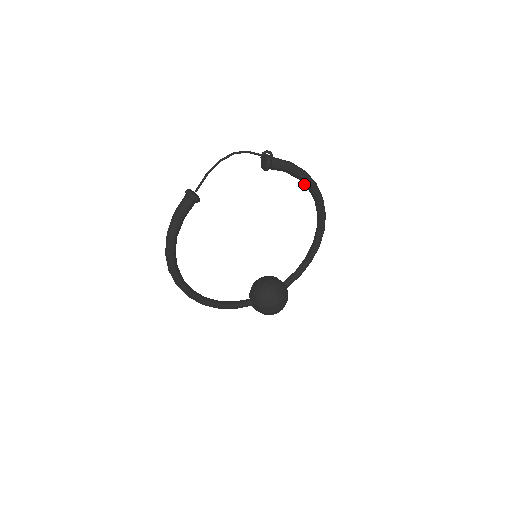
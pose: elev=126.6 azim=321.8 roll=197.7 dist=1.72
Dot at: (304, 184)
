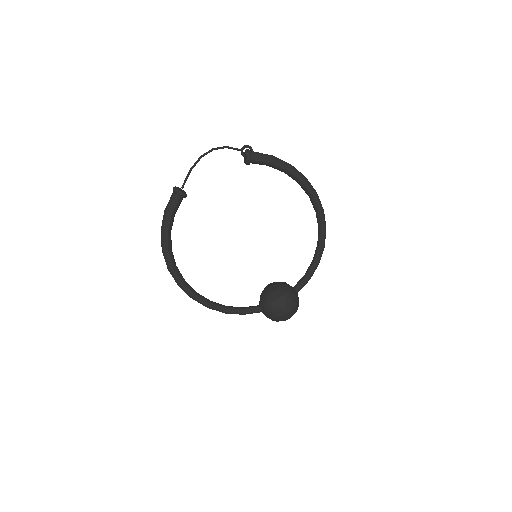
Dot at: (292, 178)
